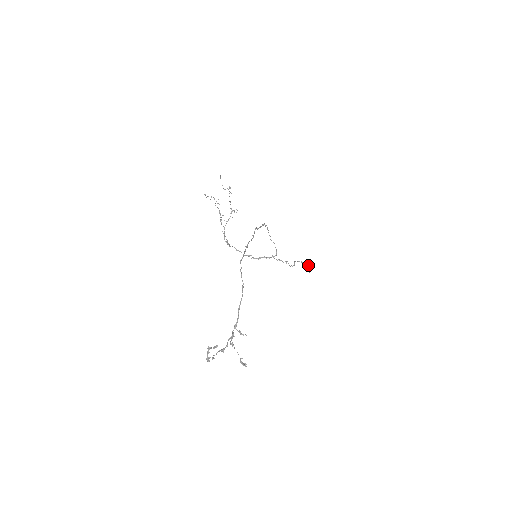
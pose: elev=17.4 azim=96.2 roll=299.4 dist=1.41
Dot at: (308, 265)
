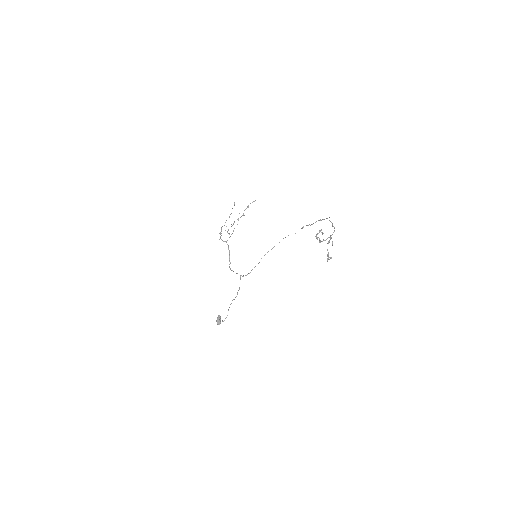
Dot at: (220, 318)
